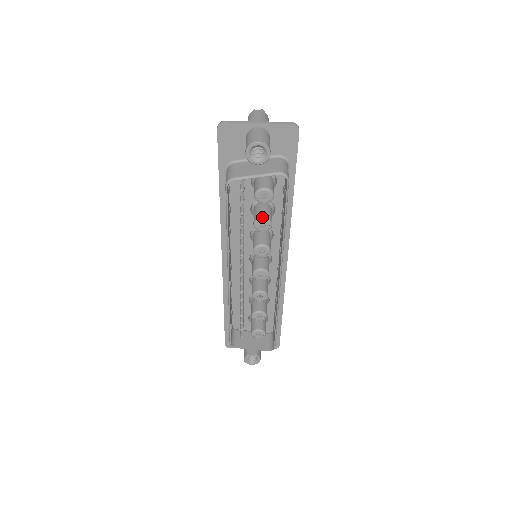
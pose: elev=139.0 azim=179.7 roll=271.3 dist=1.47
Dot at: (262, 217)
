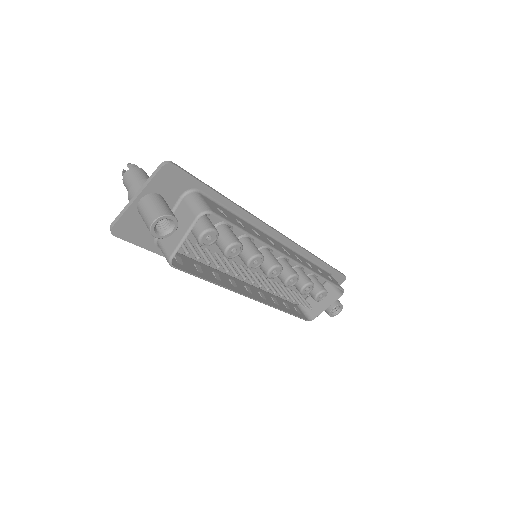
Dot at: (226, 248)
